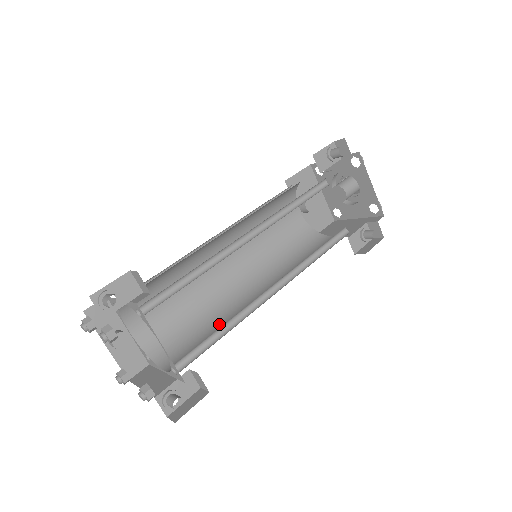
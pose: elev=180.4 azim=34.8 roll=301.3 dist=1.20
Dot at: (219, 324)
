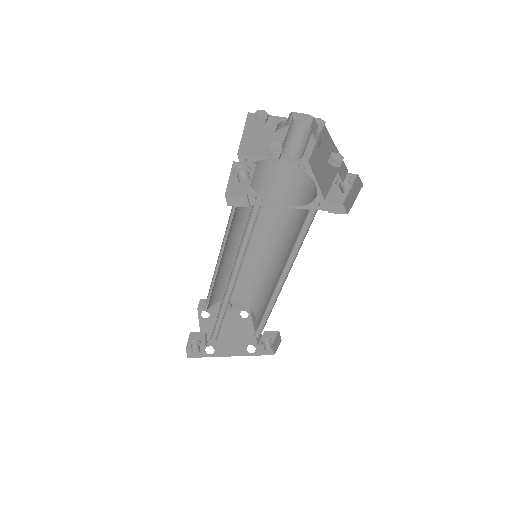
Dot at: (269, 289)
